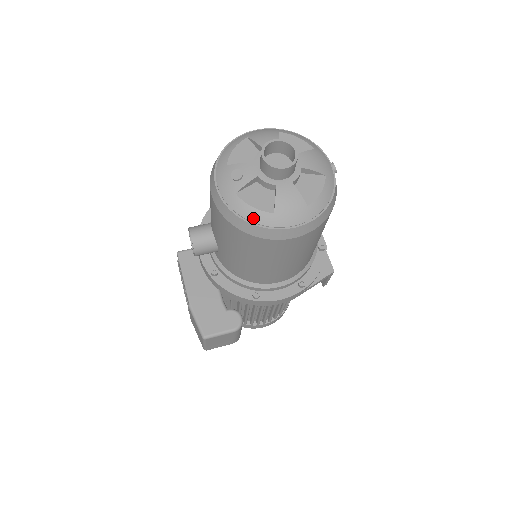
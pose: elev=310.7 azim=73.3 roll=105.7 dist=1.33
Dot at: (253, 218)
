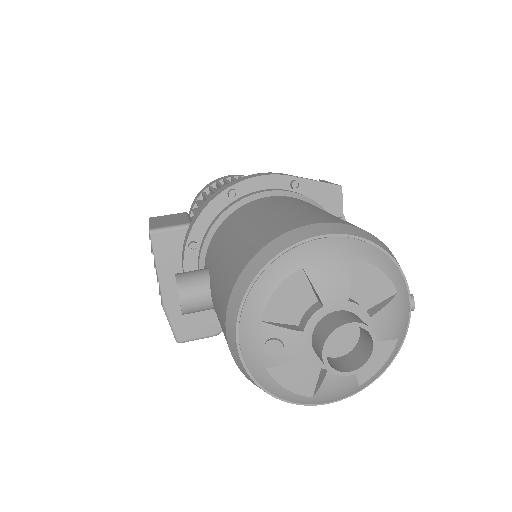
Dot at: (282, 396)
